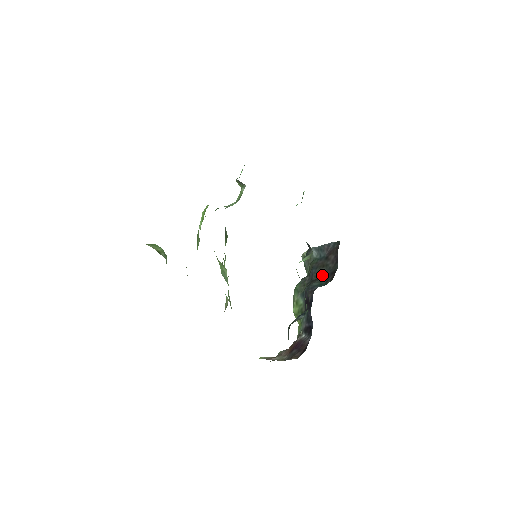
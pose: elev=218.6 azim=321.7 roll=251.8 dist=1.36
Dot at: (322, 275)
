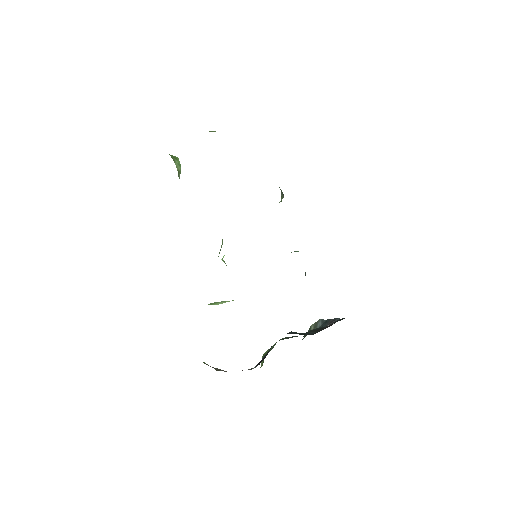
Dot at: (309, 334)
